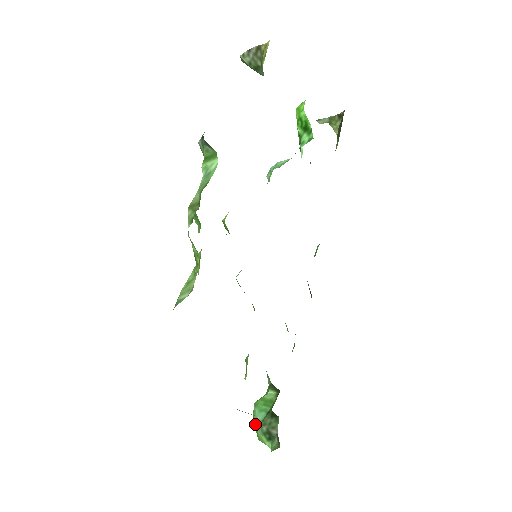
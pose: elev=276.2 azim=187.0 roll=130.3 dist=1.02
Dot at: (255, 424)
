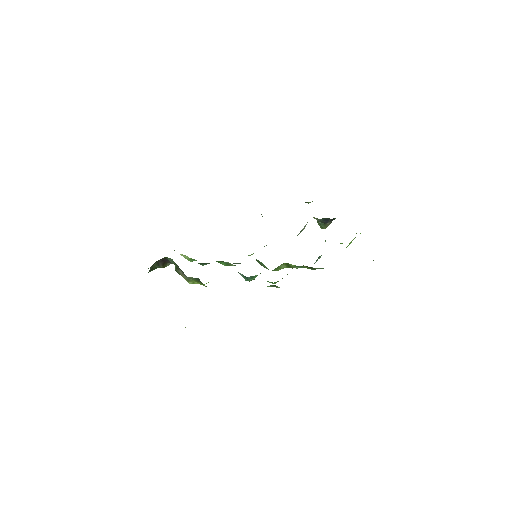
Dot at: occluded
